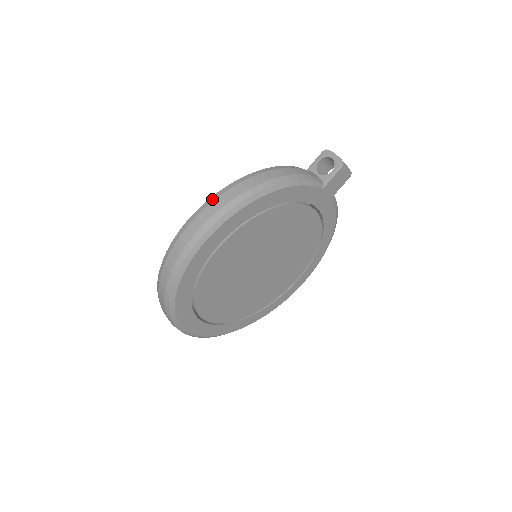
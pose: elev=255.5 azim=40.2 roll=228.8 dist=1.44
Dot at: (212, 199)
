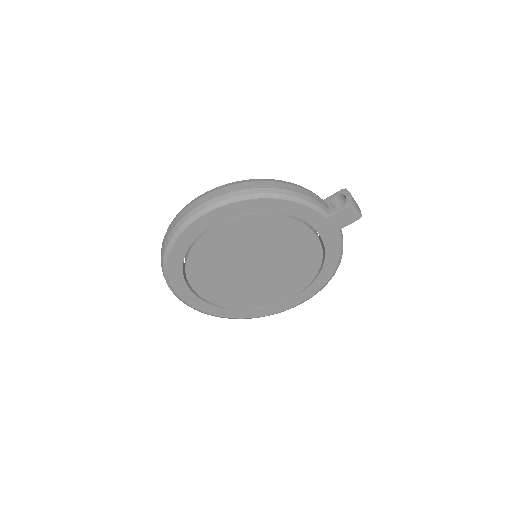
Dot at: (225, 185)
